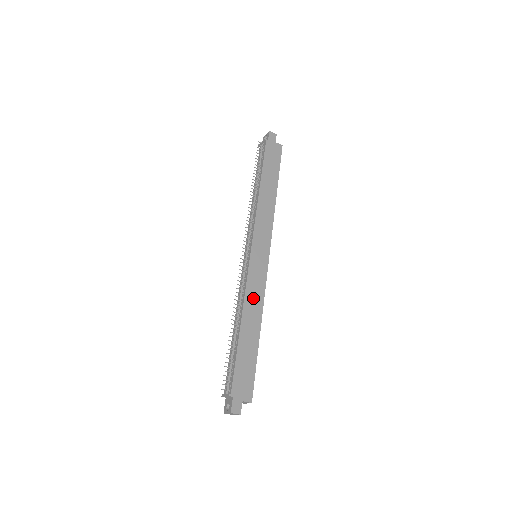
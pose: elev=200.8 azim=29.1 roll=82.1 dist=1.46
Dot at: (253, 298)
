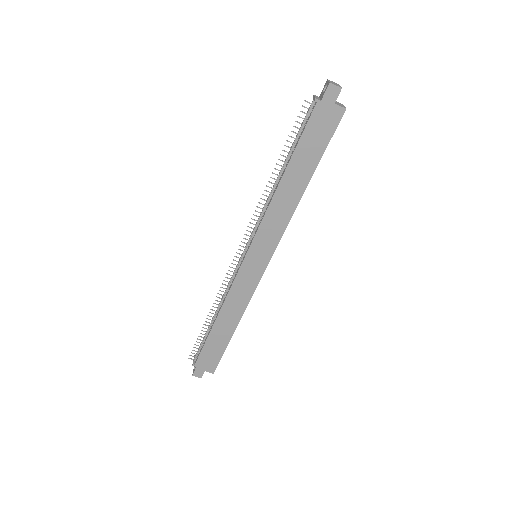
Dot at: (236, 300)
